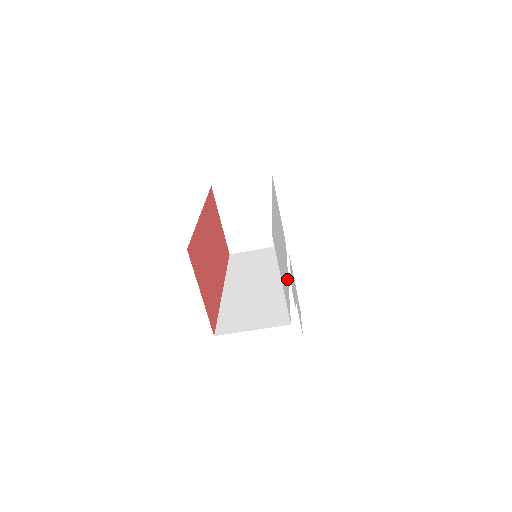
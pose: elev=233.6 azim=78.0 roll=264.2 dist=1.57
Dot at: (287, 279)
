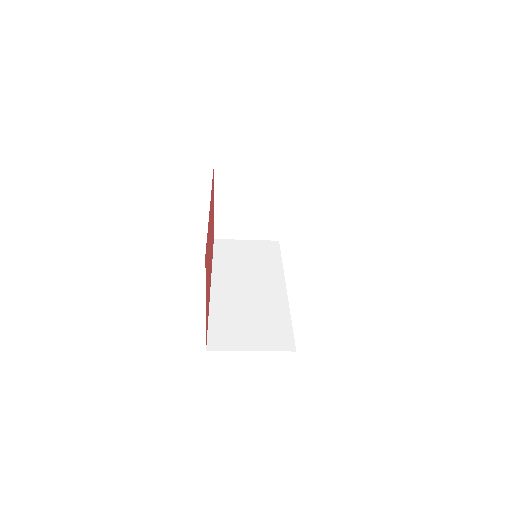
Dot at: occluded
